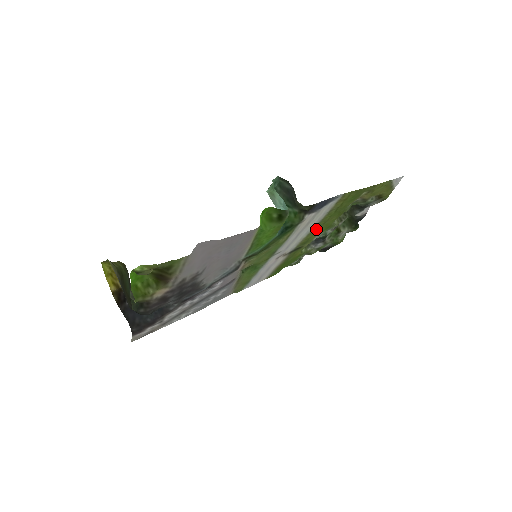
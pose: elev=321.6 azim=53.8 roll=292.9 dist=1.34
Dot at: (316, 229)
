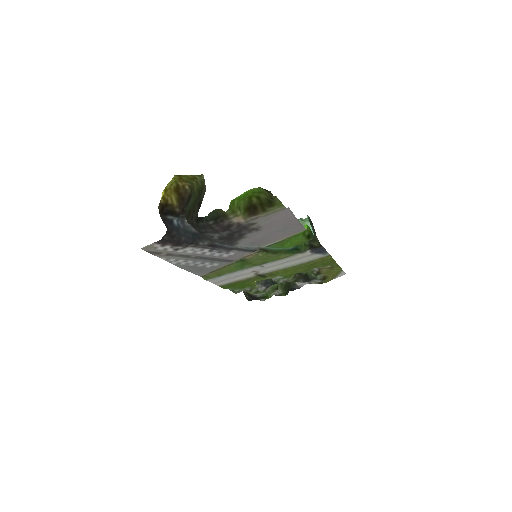
Dot at: (290, 269)
